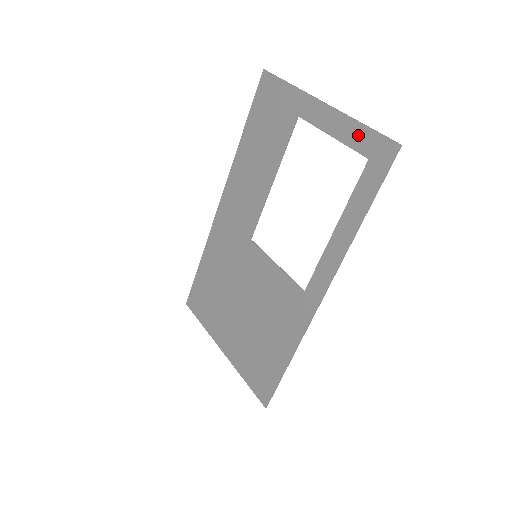
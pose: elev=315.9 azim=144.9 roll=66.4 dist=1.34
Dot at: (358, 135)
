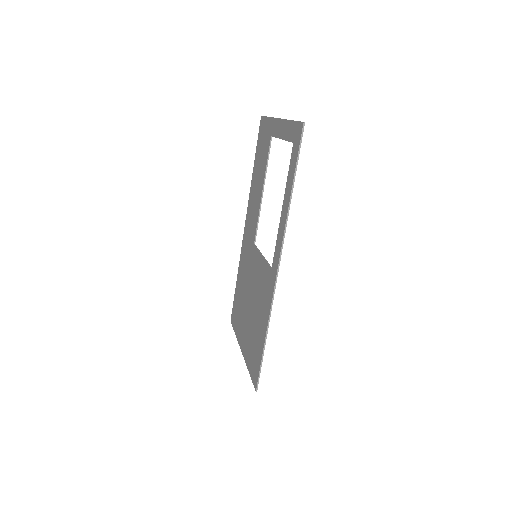
Dot at: (290, 129)
